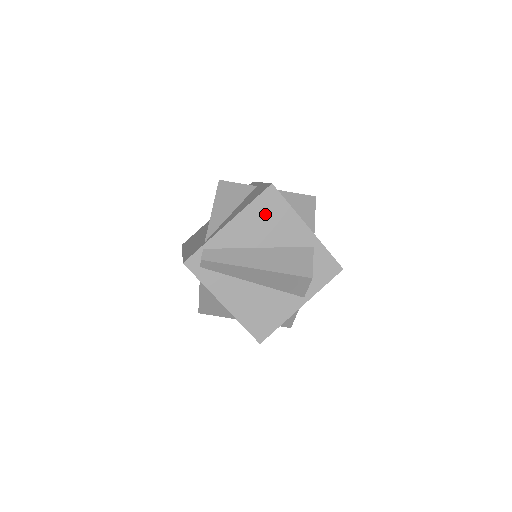
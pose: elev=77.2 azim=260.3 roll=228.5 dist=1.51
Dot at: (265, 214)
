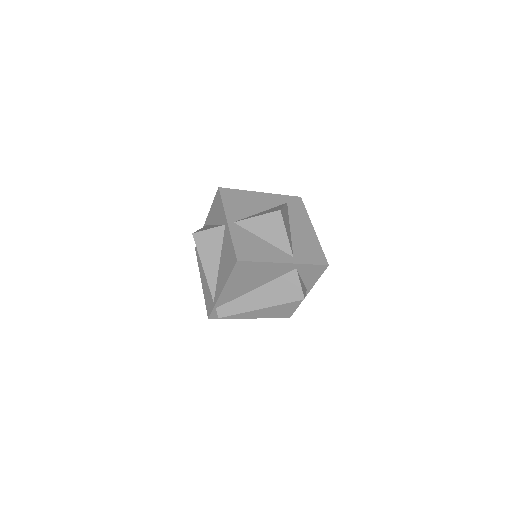
Dot at: (245, 275)
